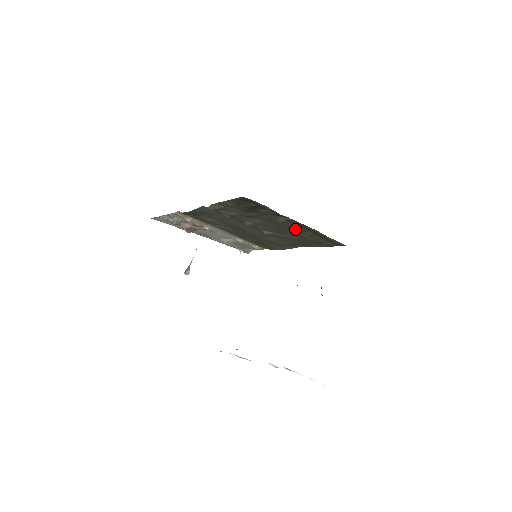
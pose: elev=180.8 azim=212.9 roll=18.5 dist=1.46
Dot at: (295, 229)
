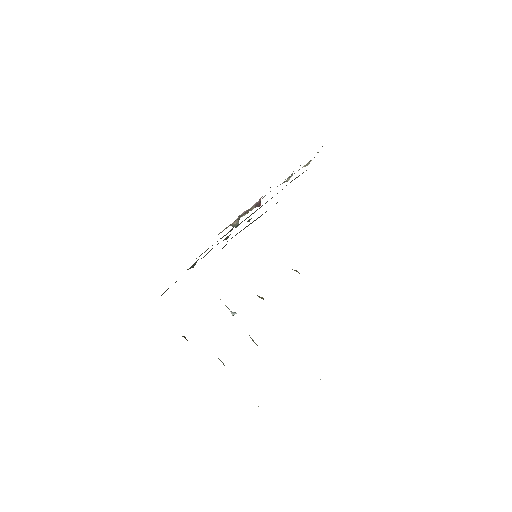
Dot at: occluded
